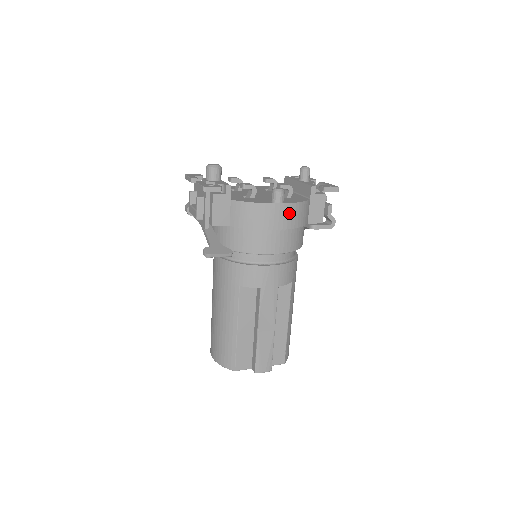
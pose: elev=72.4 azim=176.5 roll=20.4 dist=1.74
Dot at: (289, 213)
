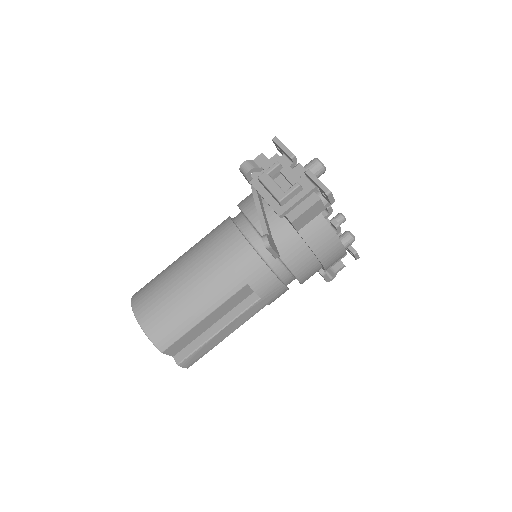
Dot at: (338, 258)
